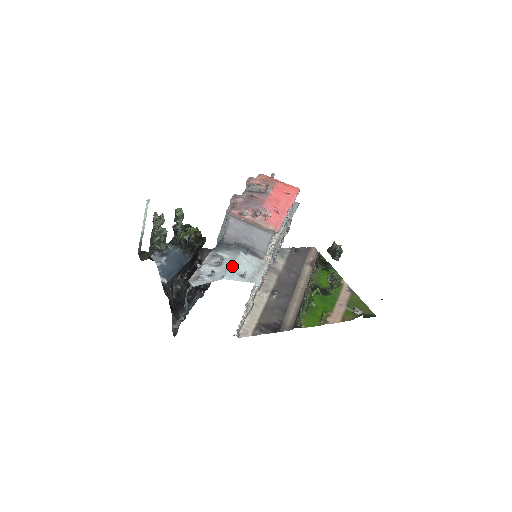
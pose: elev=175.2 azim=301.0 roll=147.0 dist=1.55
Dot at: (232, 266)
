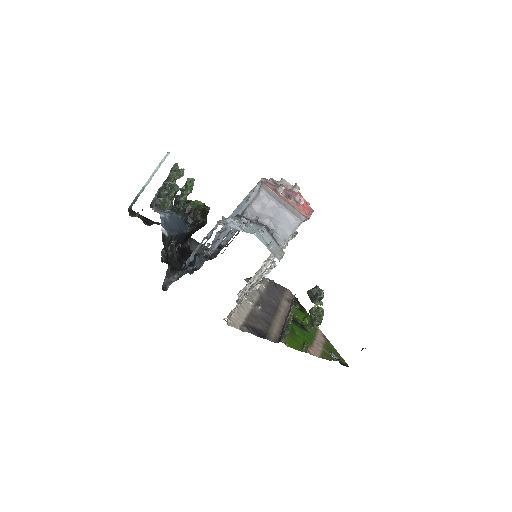
Dot at: (261, 230)
